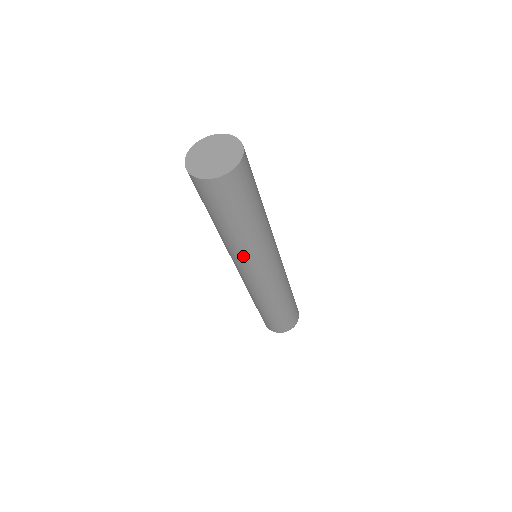
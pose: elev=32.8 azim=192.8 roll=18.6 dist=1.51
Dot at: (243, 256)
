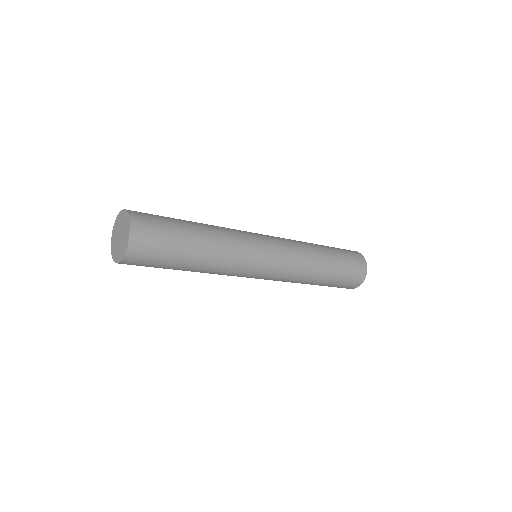
Dot at: occluded
